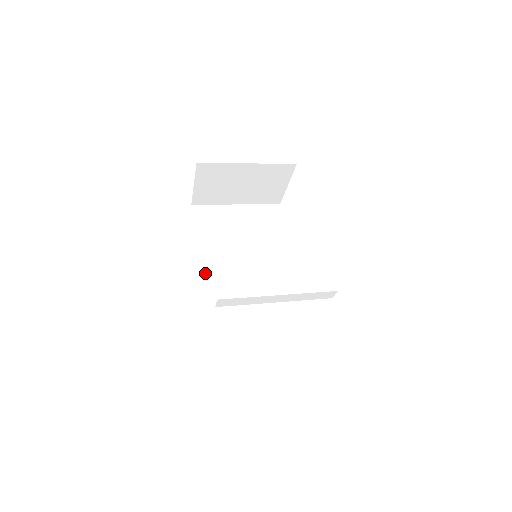
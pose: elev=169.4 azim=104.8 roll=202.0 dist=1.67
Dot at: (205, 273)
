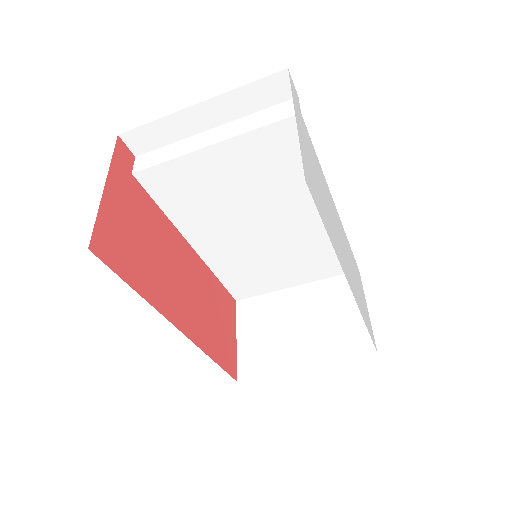
Dot at: occluded
